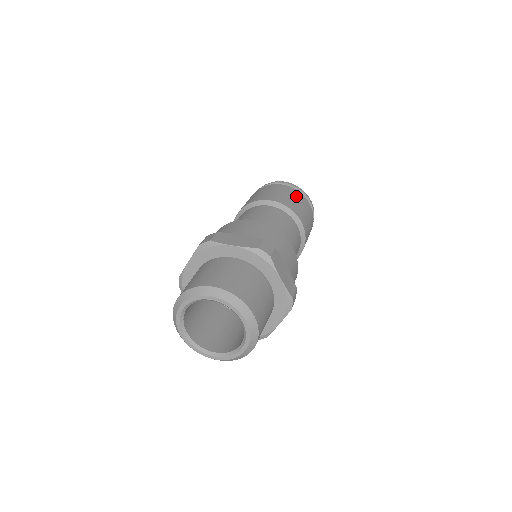
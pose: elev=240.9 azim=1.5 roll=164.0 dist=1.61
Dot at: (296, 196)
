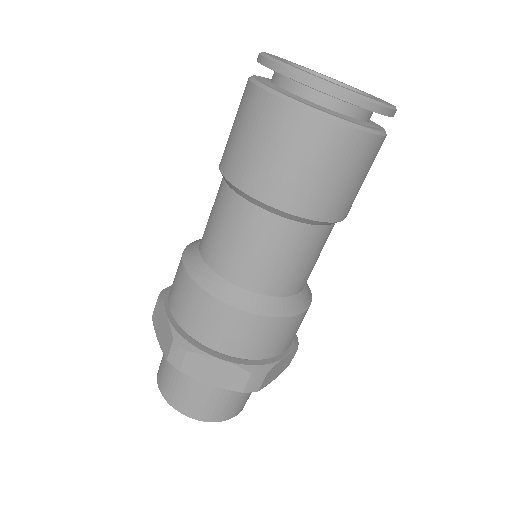
Dot at: (271, 129)
